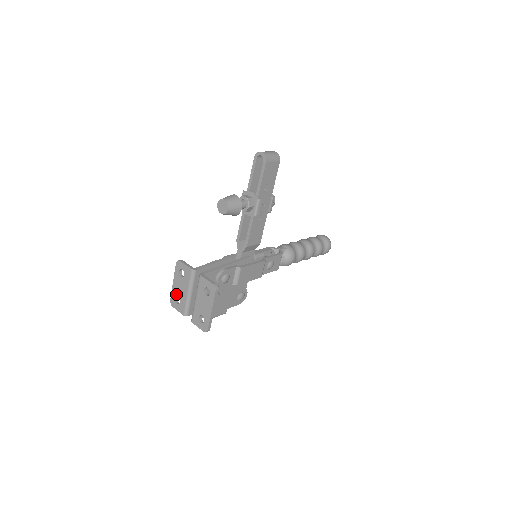
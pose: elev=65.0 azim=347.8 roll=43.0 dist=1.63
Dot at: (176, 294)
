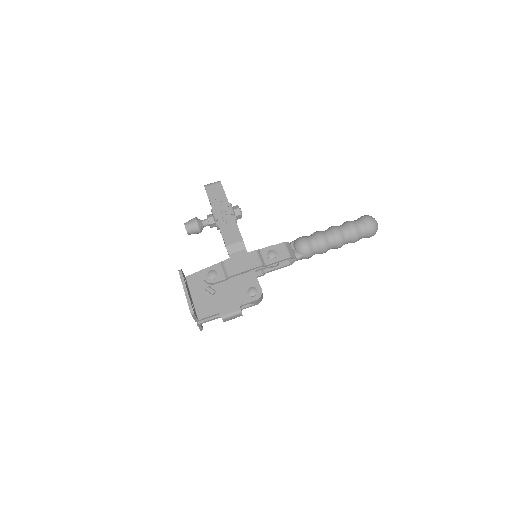
Dot at: occluded
